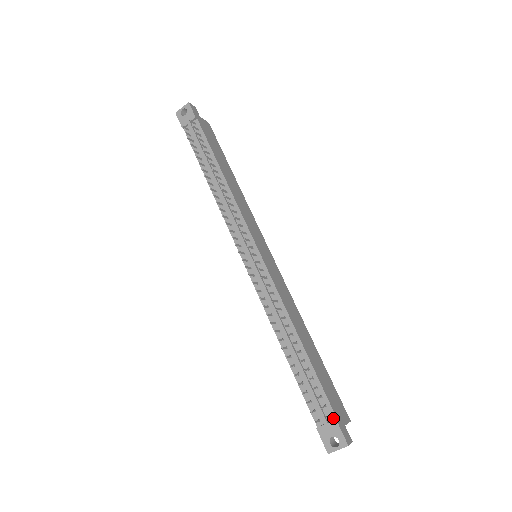
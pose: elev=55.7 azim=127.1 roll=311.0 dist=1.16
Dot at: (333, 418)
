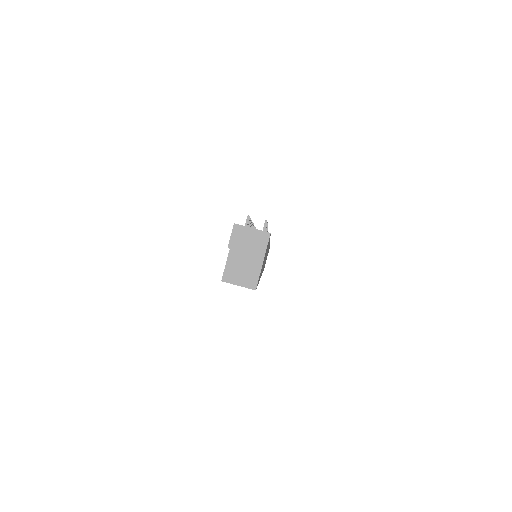
Dot at: occluded
